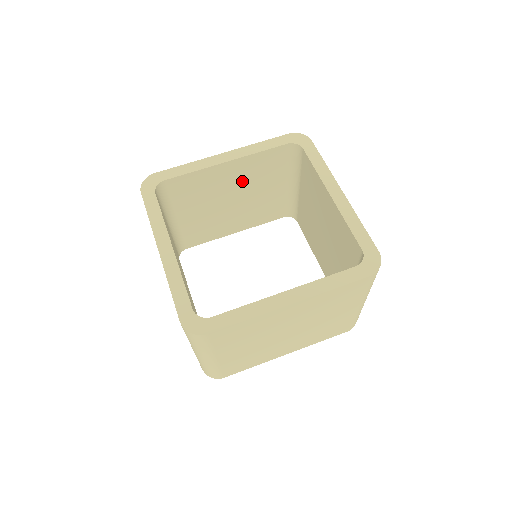
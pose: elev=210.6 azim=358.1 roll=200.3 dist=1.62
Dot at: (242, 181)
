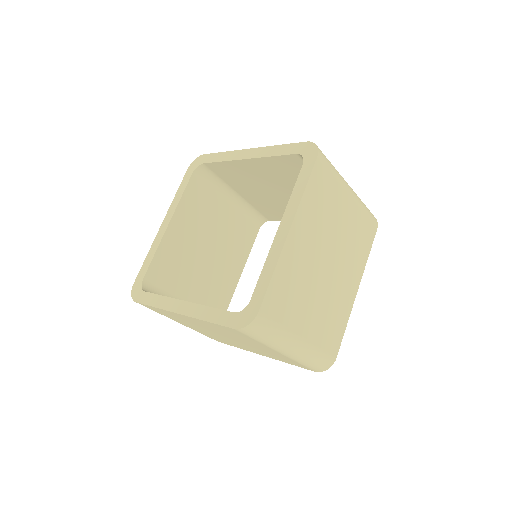
Dot at: (196, 229)
